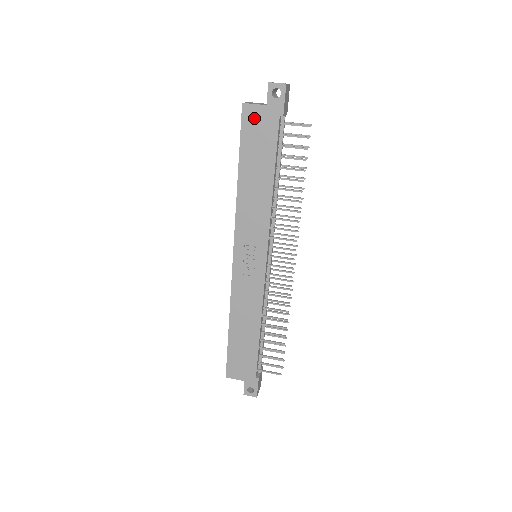
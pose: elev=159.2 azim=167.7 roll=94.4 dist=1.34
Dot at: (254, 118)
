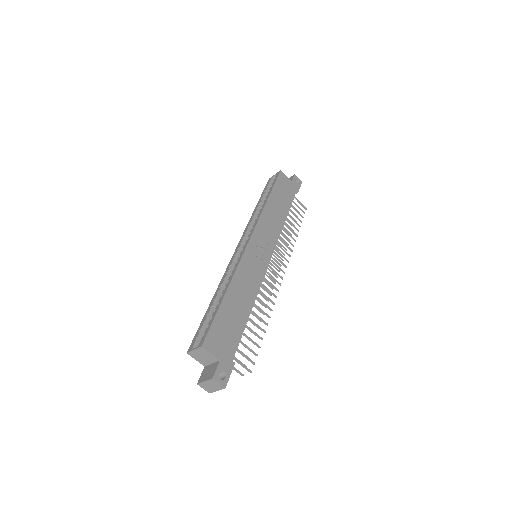
Dot at: (285, 181)
